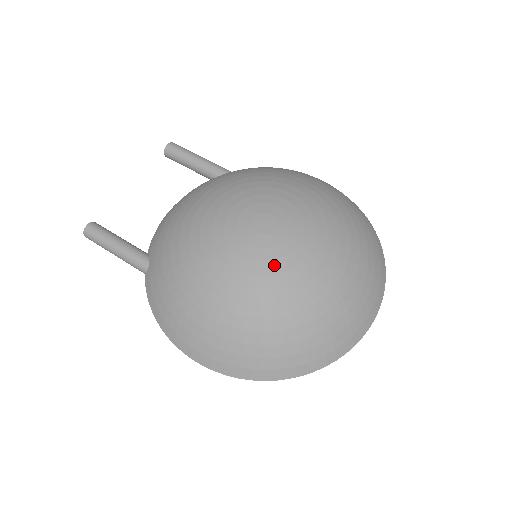
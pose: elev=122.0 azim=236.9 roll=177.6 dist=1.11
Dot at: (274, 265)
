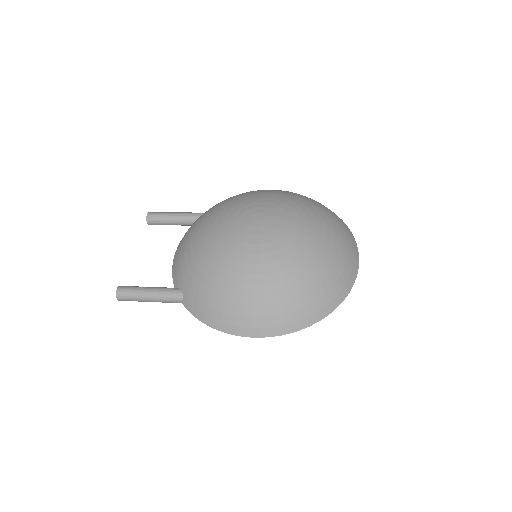
Dot at: (280, 240)
